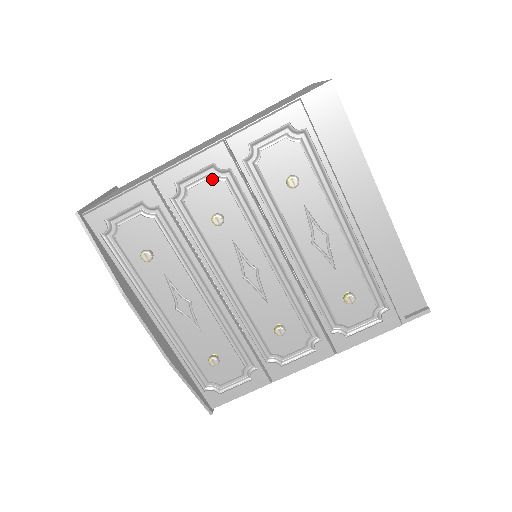
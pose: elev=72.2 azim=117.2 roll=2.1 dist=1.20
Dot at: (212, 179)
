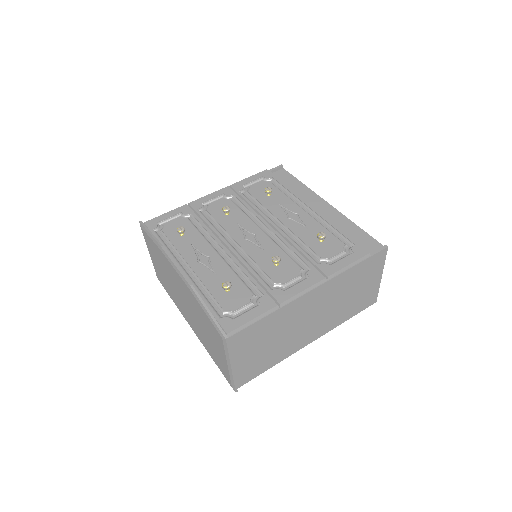
Dot at: (223, 200)
